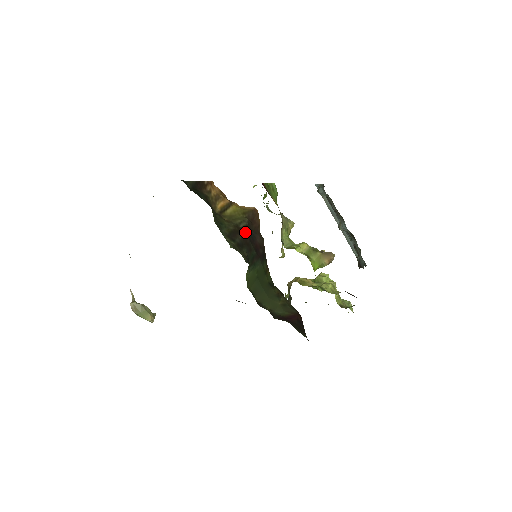
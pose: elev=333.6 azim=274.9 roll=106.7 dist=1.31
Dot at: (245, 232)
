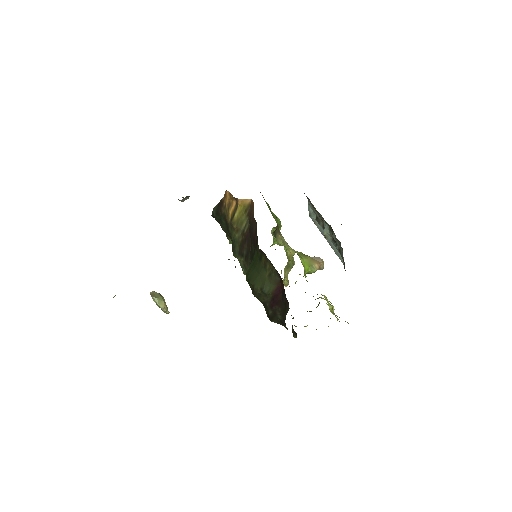
Dot at: (248, 236)
